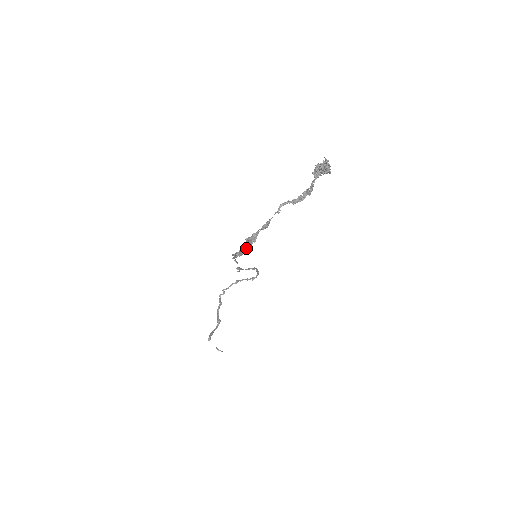
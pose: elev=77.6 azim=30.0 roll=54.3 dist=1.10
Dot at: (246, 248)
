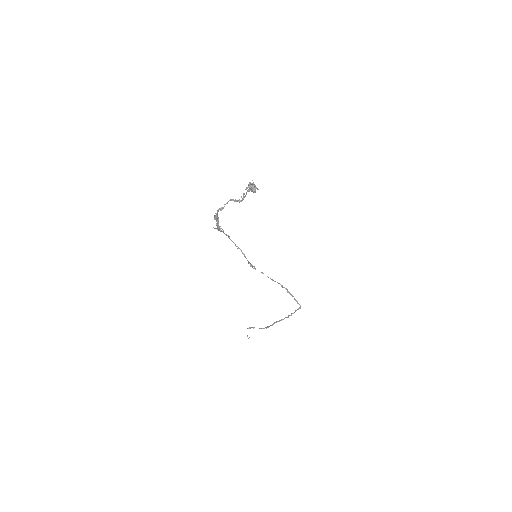
Dot at: (216, 223)
